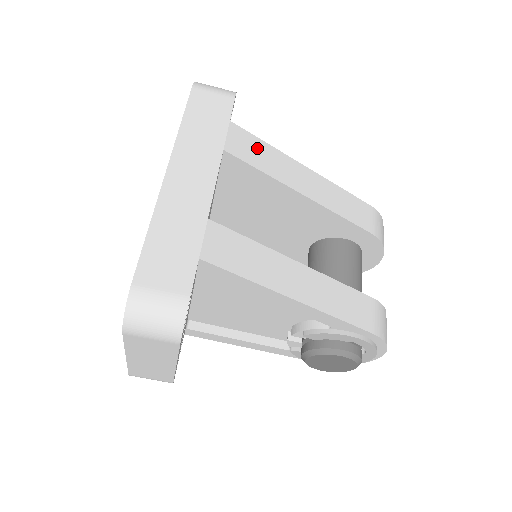
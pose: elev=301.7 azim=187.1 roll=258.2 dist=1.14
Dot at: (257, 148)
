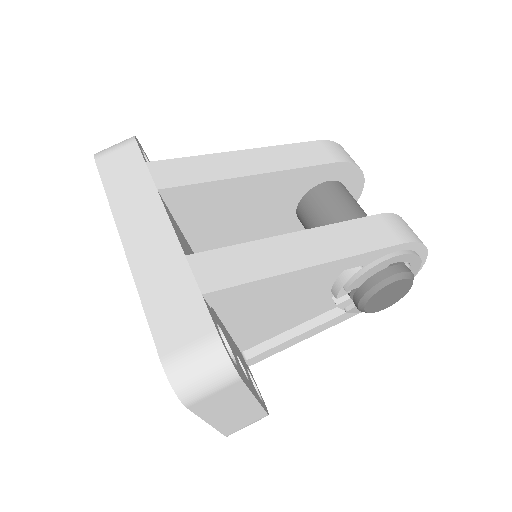
Dot at: (185, 167)
